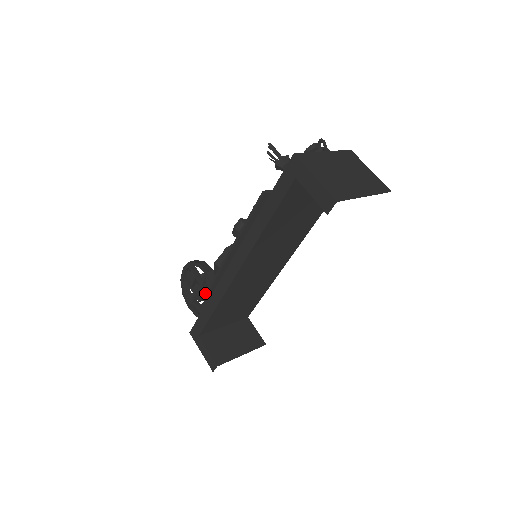
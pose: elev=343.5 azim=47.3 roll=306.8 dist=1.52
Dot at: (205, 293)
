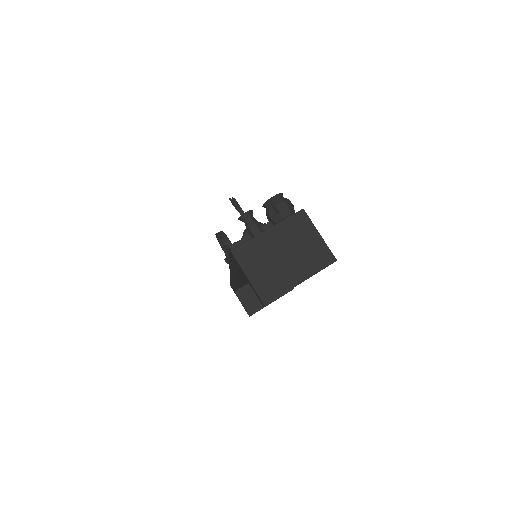
Dot at: occluded
